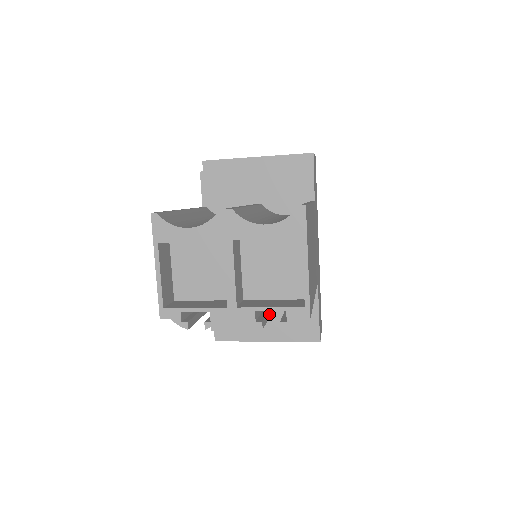
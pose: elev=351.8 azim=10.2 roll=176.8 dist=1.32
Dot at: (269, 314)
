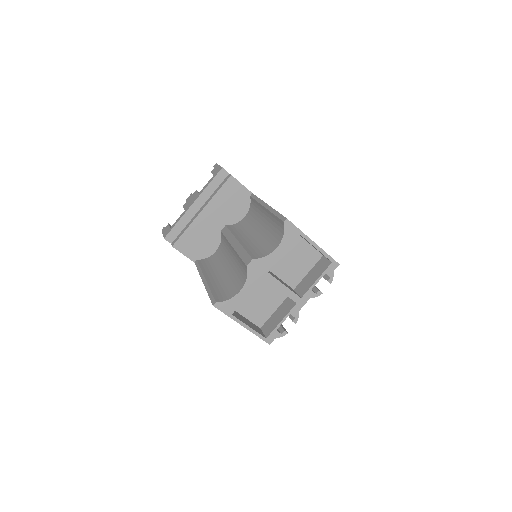
Dot at: occluded
